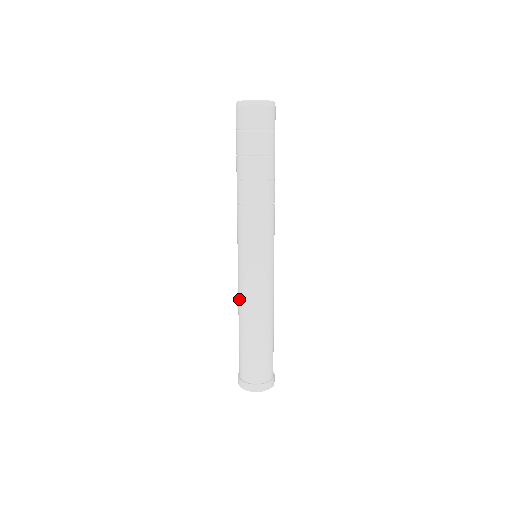
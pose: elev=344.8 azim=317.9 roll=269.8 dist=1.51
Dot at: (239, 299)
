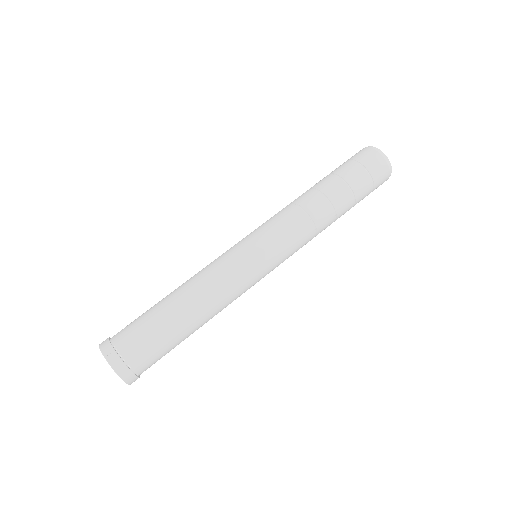
Dot at: occluded
